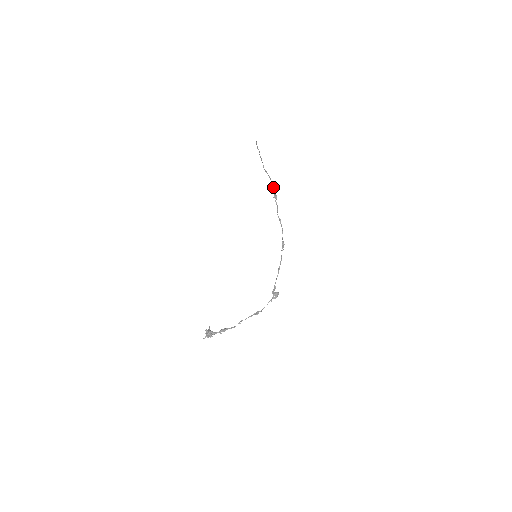
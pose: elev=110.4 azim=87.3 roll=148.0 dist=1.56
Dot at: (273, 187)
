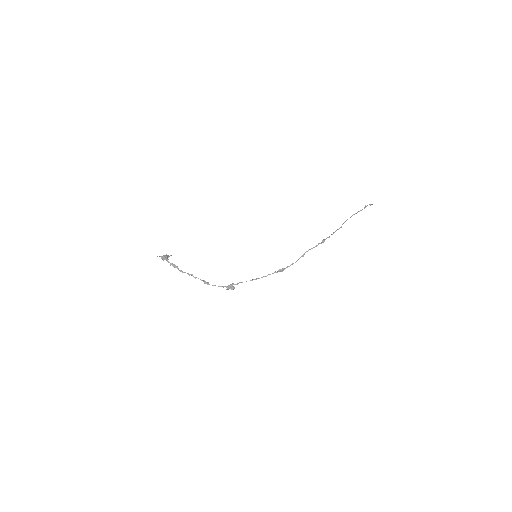
Dot at: occluded
